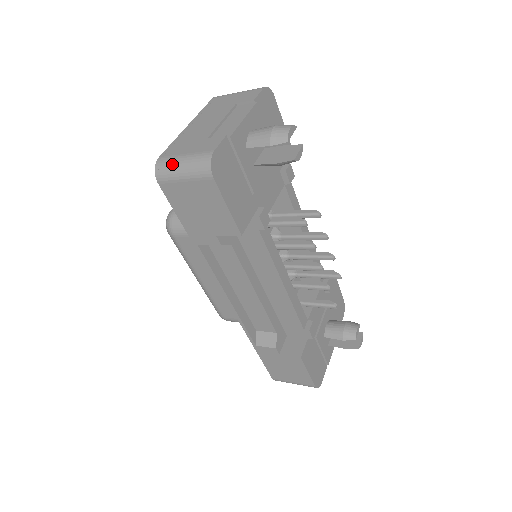
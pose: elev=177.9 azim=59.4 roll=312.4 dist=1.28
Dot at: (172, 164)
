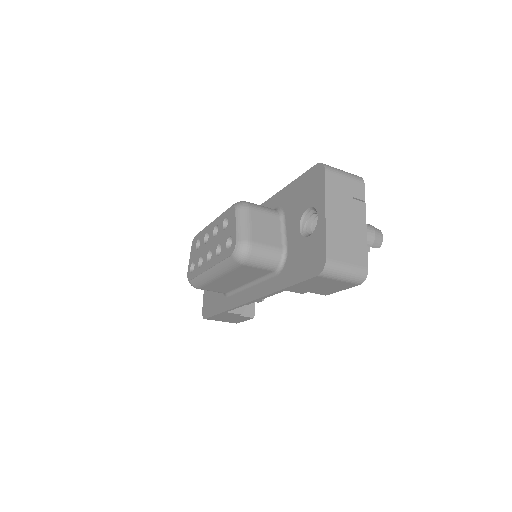
Dot at: (339, 270)
